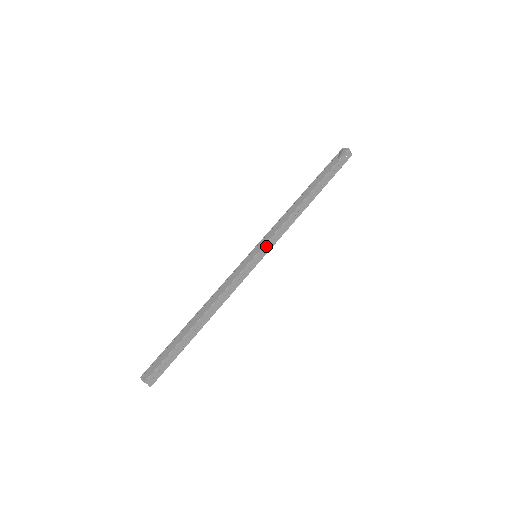
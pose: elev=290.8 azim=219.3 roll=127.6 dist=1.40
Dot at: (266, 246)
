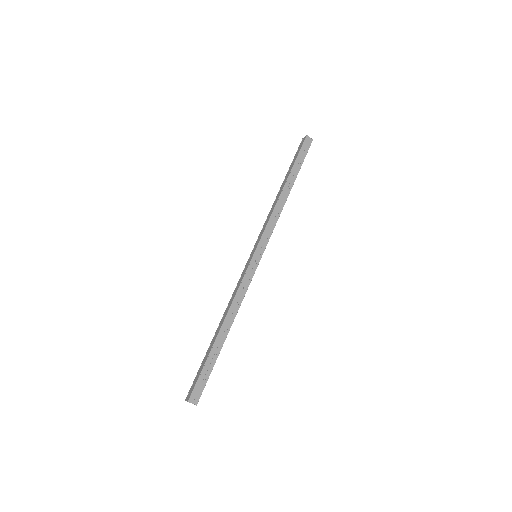
Dot at: (261, 243)
